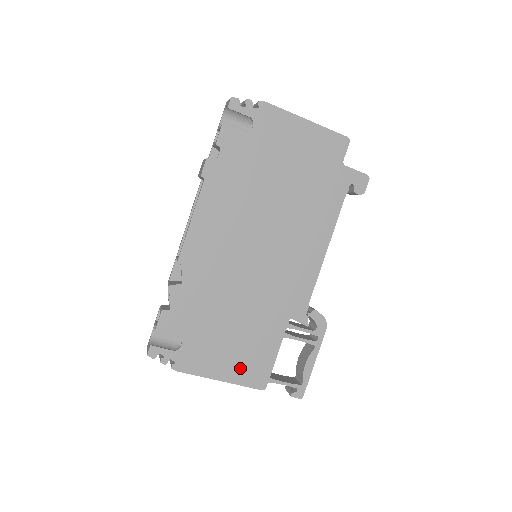
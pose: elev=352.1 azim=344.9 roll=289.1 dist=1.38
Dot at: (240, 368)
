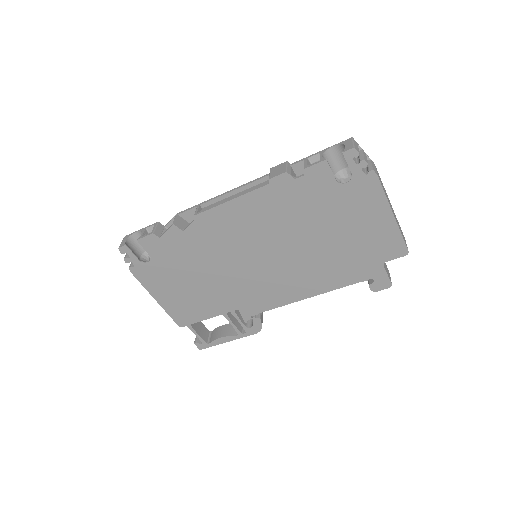
Dot at: (176, 305)
